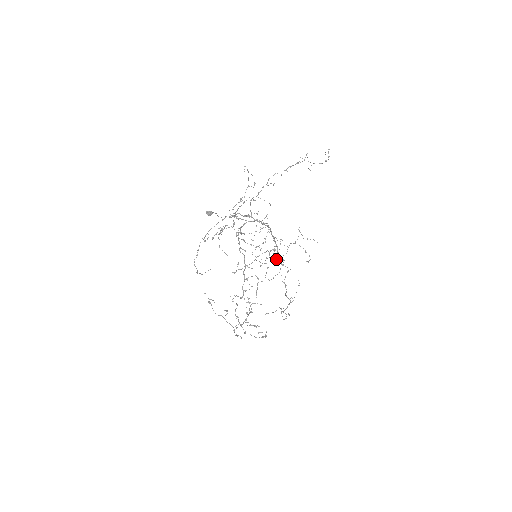
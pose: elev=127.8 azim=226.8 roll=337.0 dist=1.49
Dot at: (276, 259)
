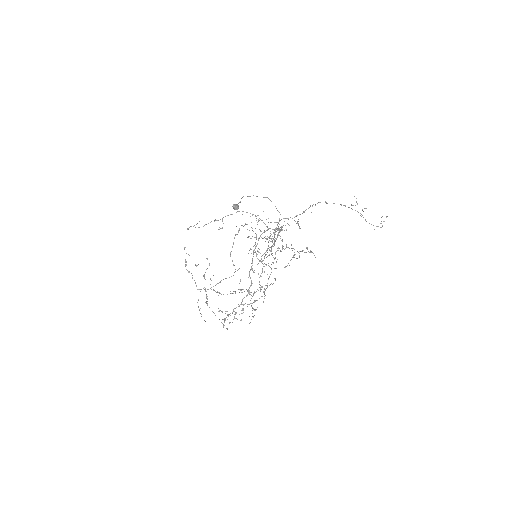
Dot at: occluded
